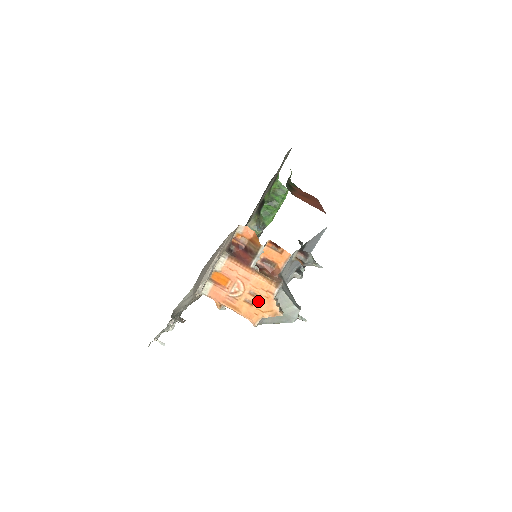
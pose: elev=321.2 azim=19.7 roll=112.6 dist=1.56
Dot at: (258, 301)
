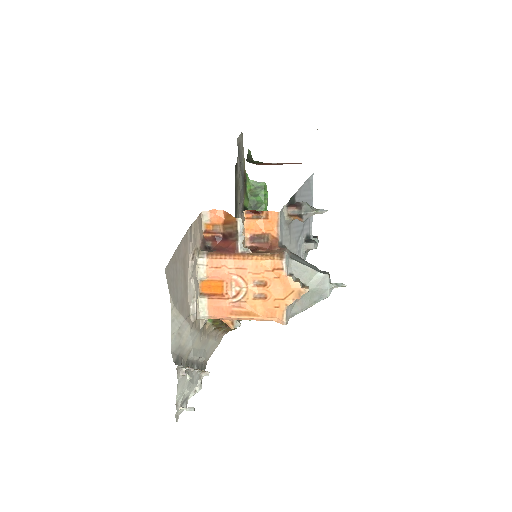
Dot at: (270, 289)
